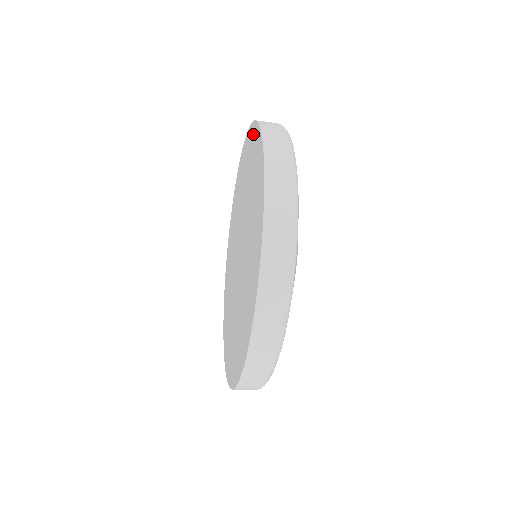
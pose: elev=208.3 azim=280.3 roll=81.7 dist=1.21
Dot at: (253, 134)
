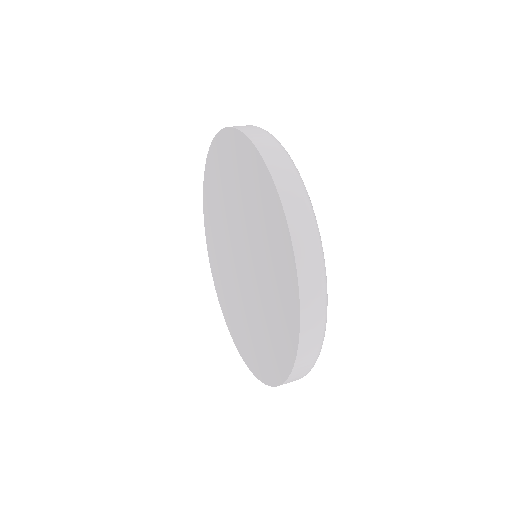
Dot at: (292, 299)
